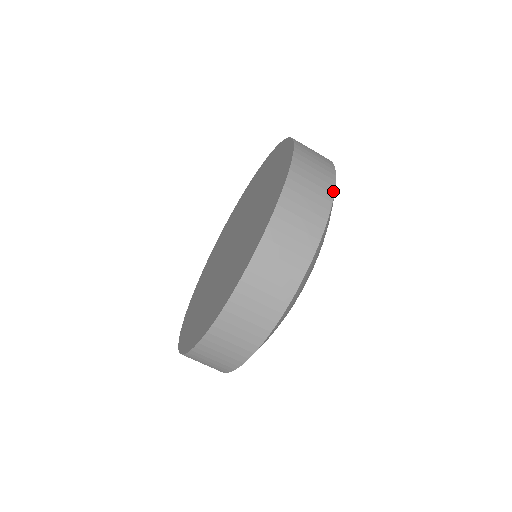
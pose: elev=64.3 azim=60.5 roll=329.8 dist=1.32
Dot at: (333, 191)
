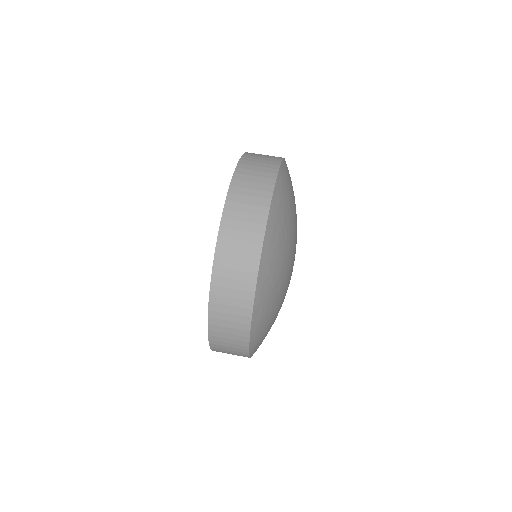
Dot at: (276, 172)
